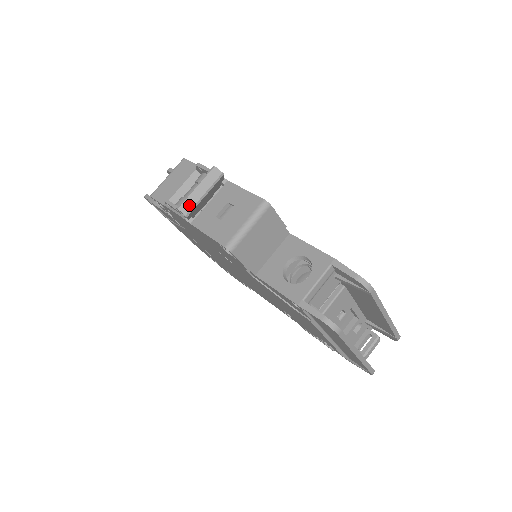
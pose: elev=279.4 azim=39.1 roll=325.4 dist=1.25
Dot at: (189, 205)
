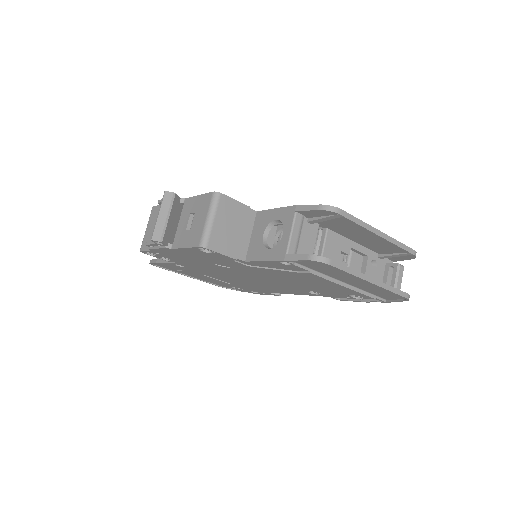
Dot at: (159, 232)
